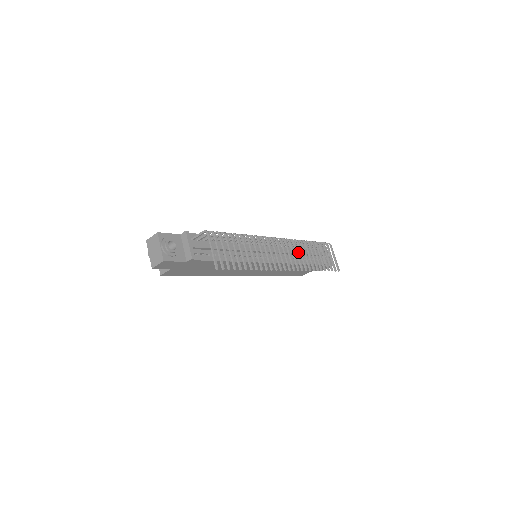
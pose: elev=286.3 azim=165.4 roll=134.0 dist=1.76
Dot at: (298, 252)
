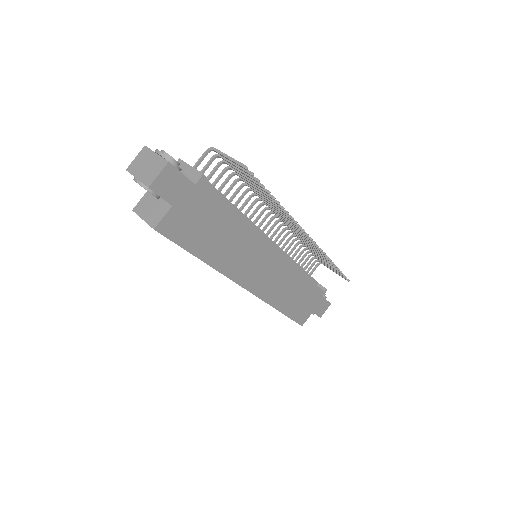
Dot at: (296, 263)
